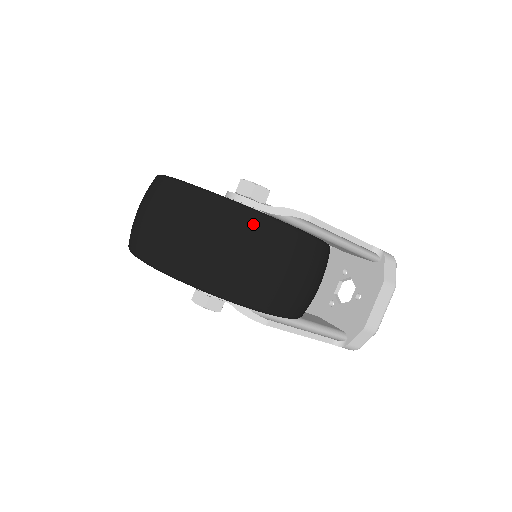
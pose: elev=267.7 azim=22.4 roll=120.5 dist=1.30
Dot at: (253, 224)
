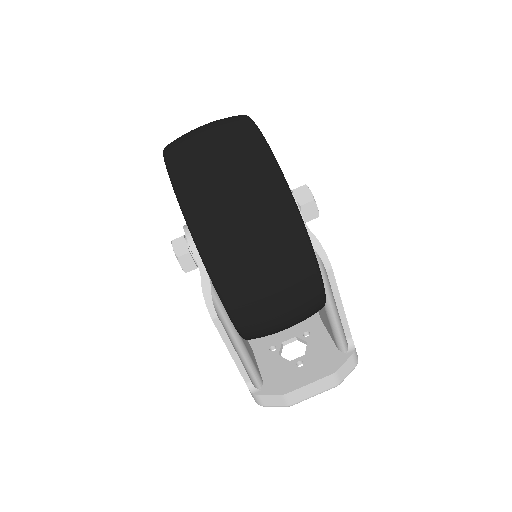
Dot at: (291, 230)
